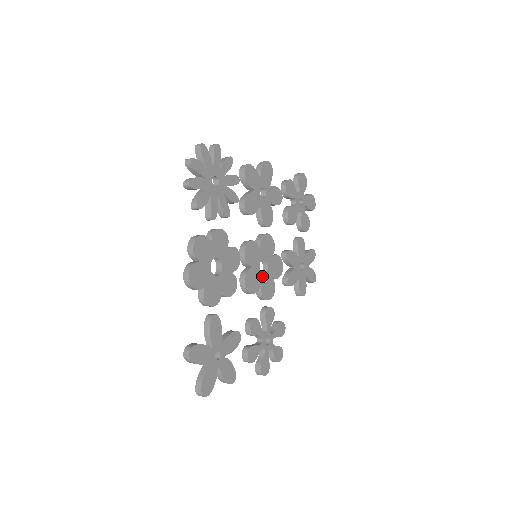
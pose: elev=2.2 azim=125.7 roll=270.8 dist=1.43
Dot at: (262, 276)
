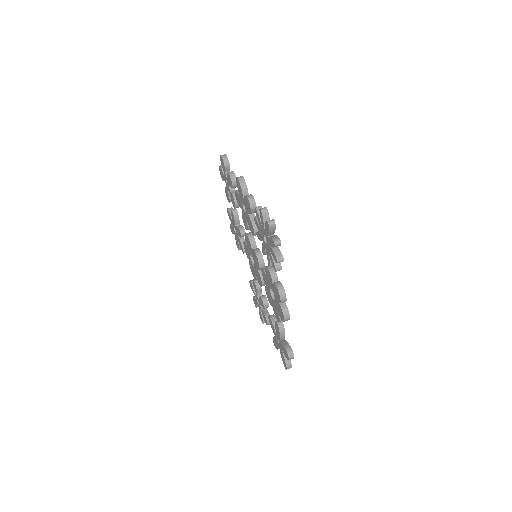
Dot at: occluded
